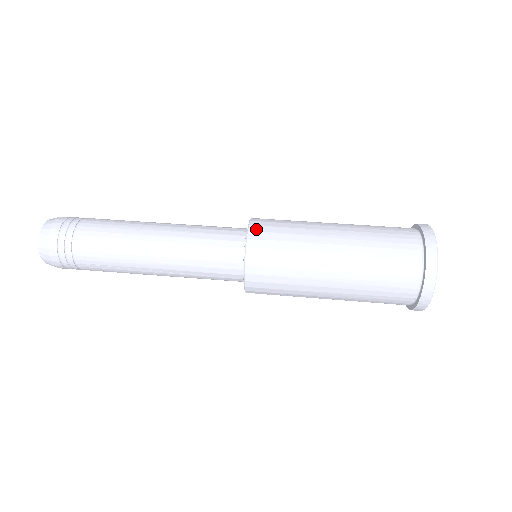
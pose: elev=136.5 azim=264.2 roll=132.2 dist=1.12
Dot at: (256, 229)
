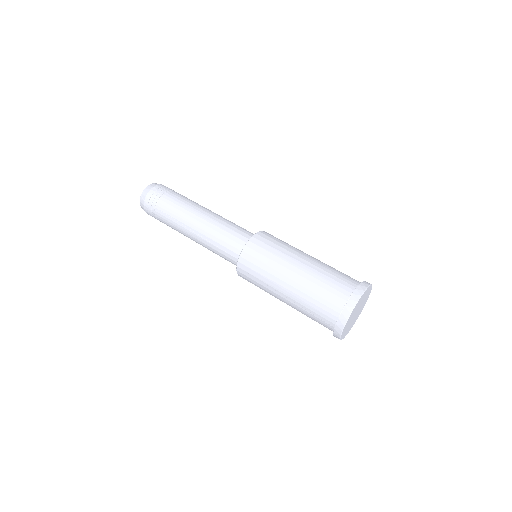
Dot at: (264, 233)
